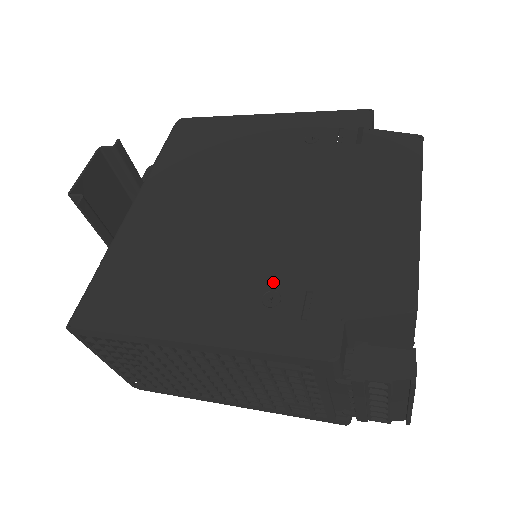
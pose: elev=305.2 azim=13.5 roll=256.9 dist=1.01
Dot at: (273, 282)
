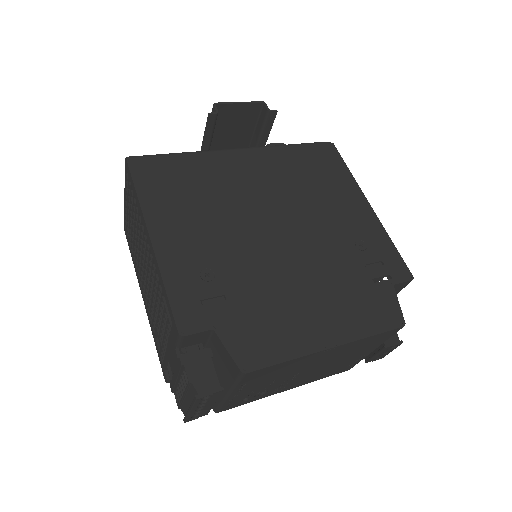
Dot at: (221, 270)
